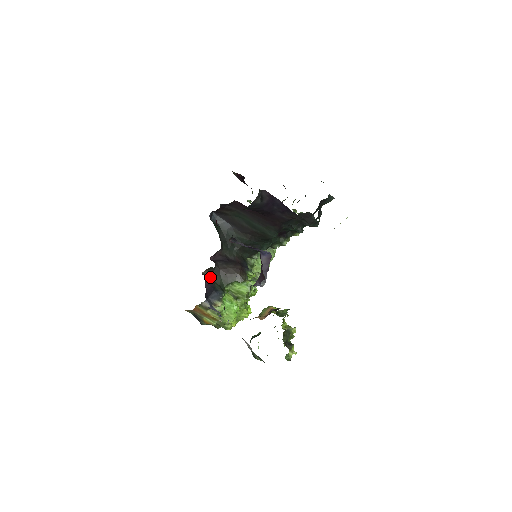
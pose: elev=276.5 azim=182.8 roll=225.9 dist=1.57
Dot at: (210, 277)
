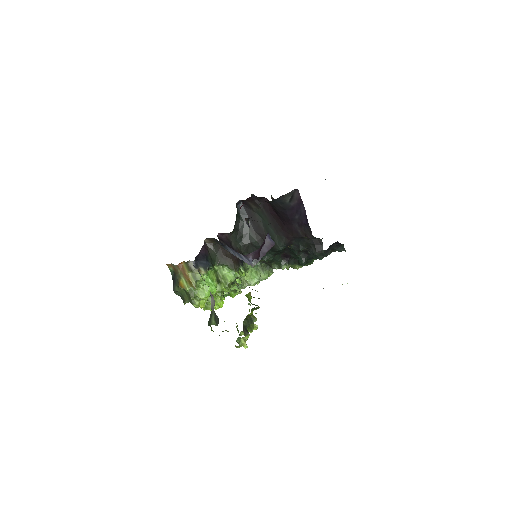
Dot at: (208, 248)
